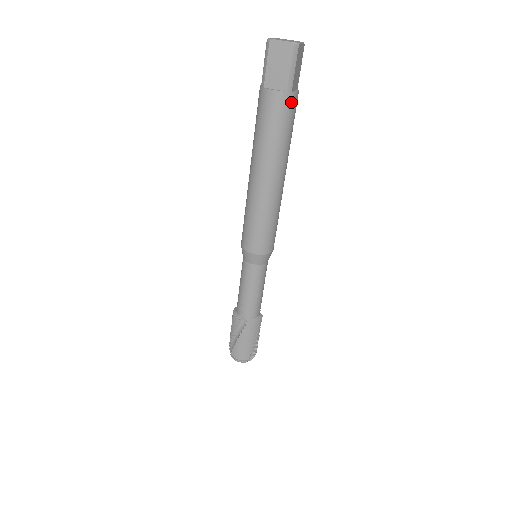
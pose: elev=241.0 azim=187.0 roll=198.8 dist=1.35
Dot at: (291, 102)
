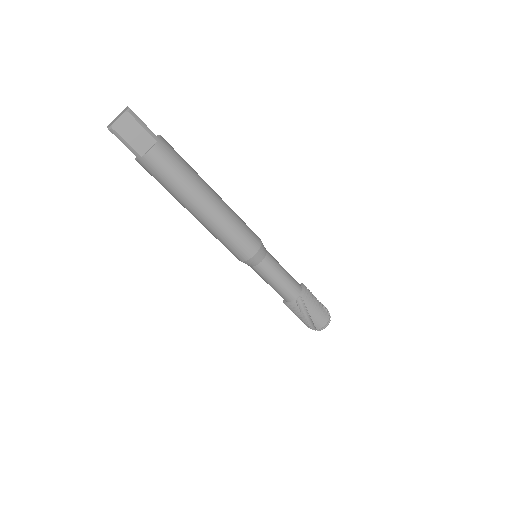
Dot at: (166, 145)
